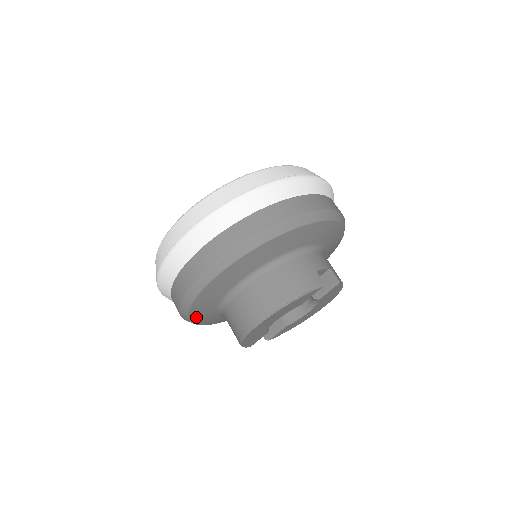
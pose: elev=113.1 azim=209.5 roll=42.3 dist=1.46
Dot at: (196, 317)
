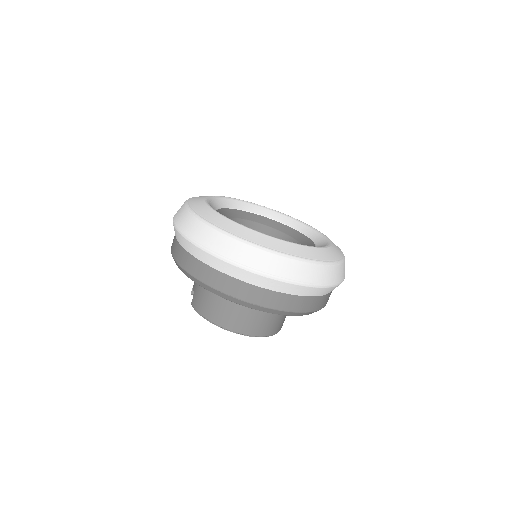
Dot at: occluded
